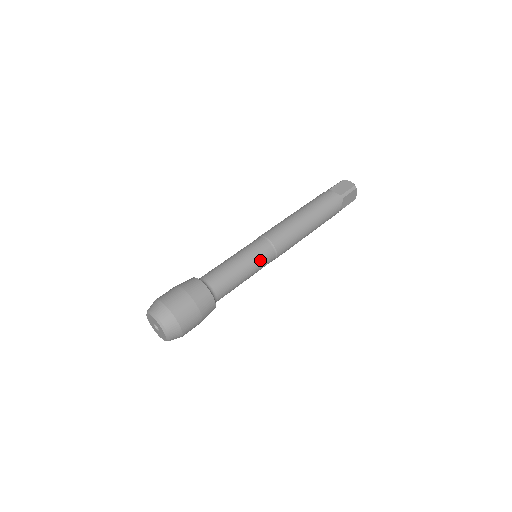
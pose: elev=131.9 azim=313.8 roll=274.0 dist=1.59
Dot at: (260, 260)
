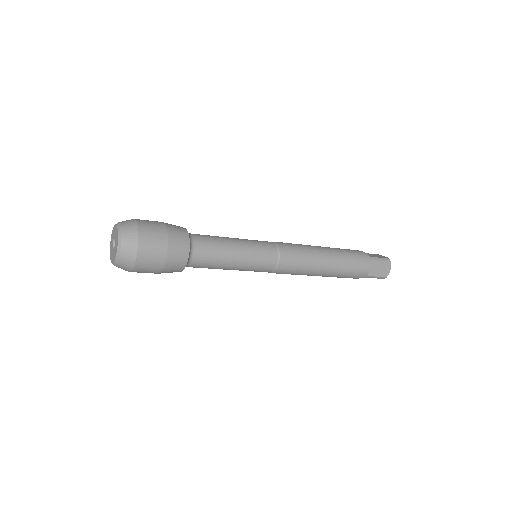
Dot at: (258, 252)
